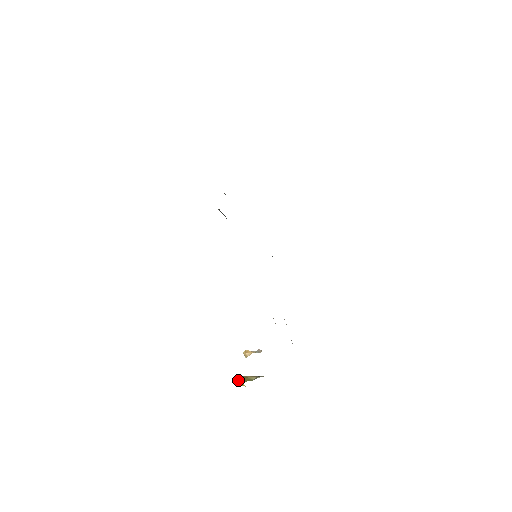
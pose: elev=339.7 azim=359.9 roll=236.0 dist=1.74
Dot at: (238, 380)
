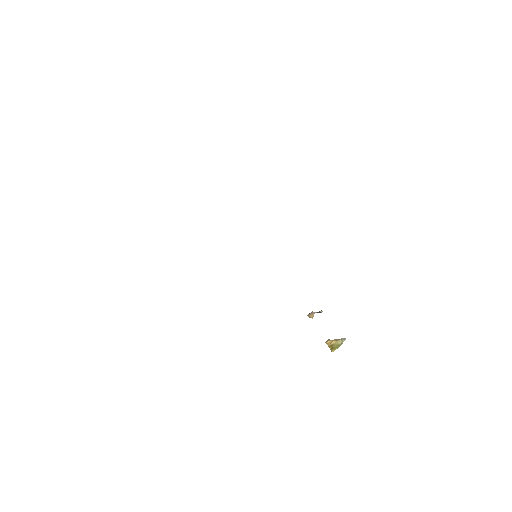
Dot at: occluded
